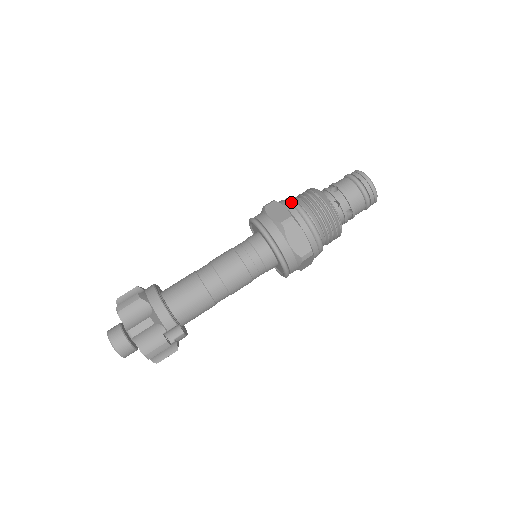
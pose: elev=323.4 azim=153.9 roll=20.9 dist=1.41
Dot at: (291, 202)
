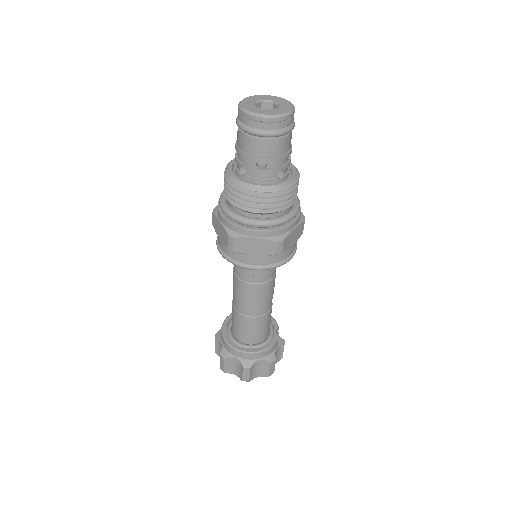
Dot at: (252, 227)
